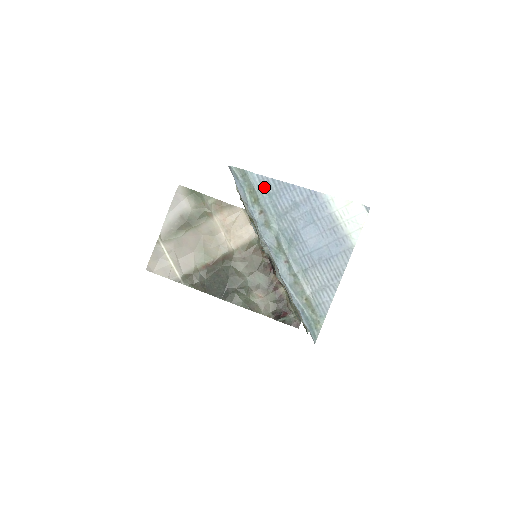
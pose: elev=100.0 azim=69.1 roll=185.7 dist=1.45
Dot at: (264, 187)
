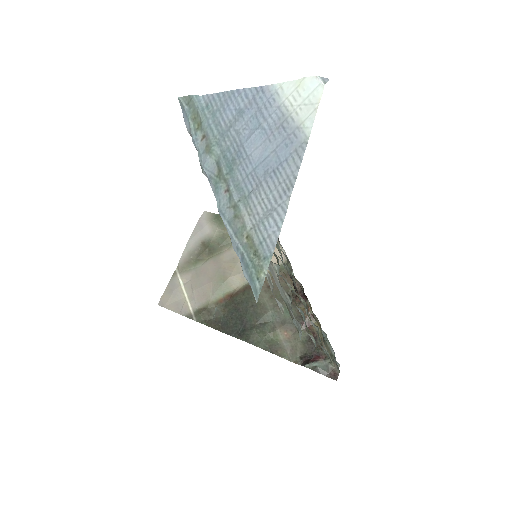
Dot at: (208, 107)
